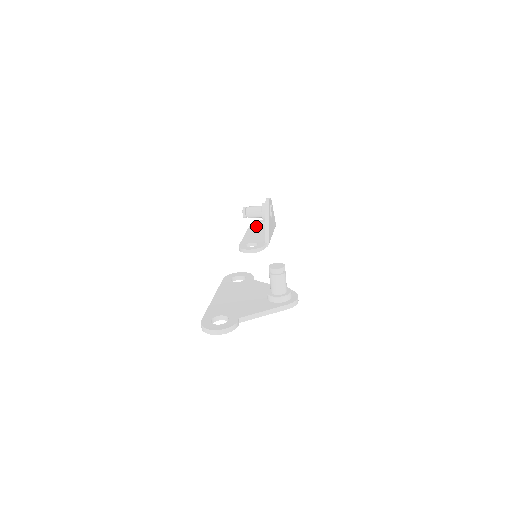
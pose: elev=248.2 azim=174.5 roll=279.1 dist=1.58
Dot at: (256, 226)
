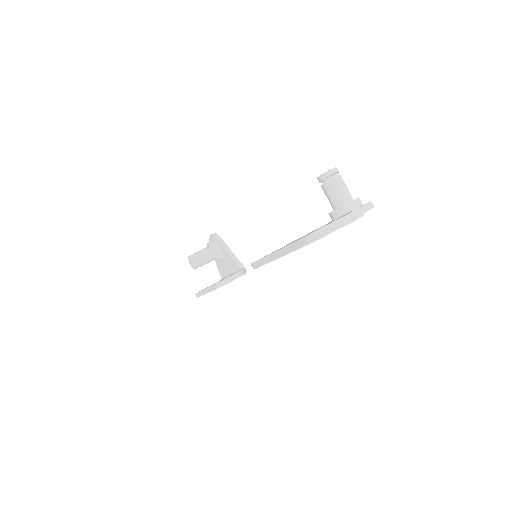
Dot at: (205, 288)
